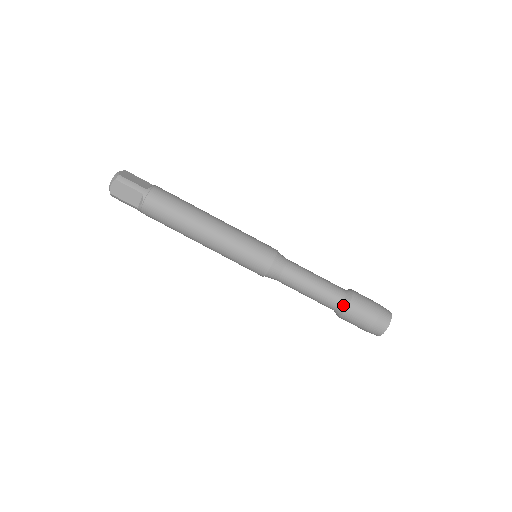
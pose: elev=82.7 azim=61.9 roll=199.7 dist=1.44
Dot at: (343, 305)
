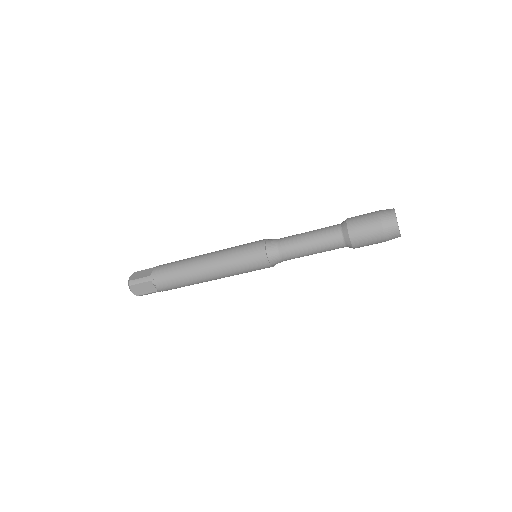
Dot at: (345, 239)
